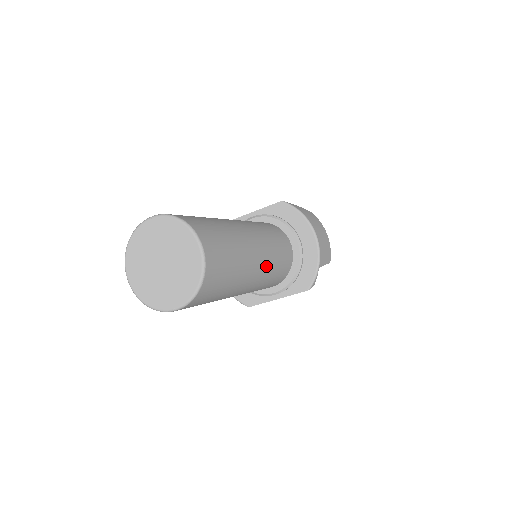
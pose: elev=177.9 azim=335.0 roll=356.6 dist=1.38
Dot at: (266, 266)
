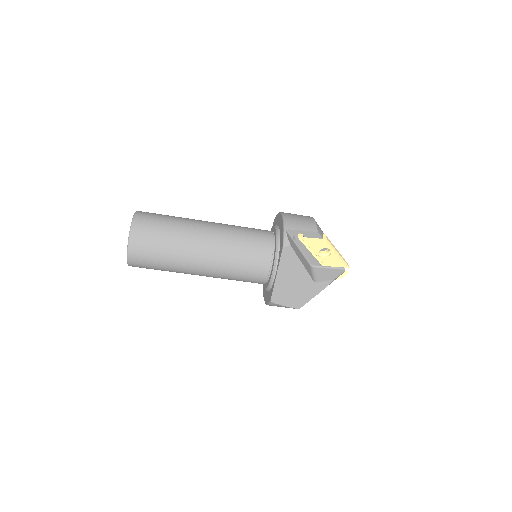
Dot at: (220, 234)
